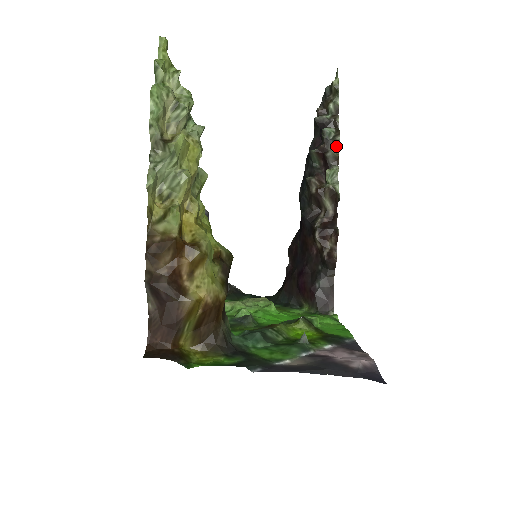
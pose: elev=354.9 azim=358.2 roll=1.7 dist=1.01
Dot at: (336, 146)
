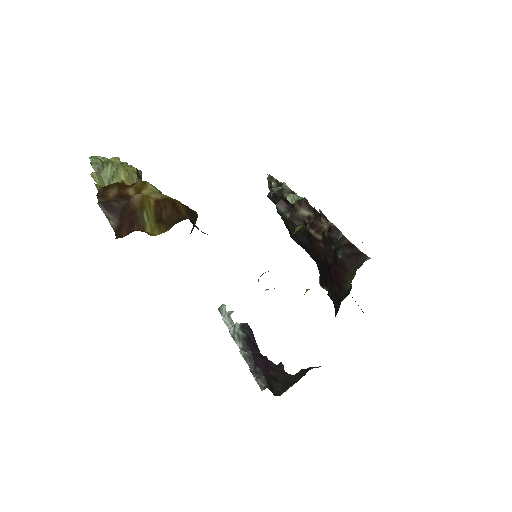
Dot at: (287, 189)
